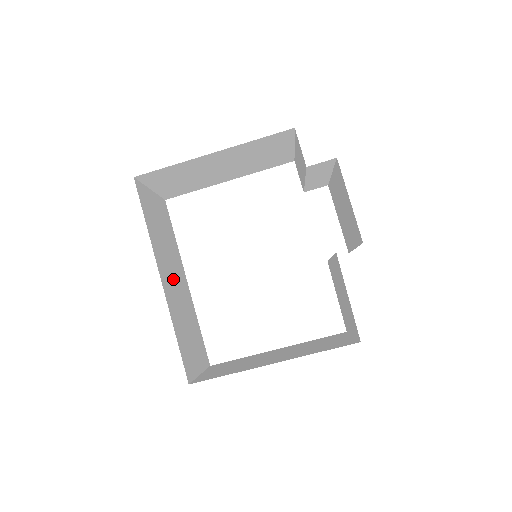
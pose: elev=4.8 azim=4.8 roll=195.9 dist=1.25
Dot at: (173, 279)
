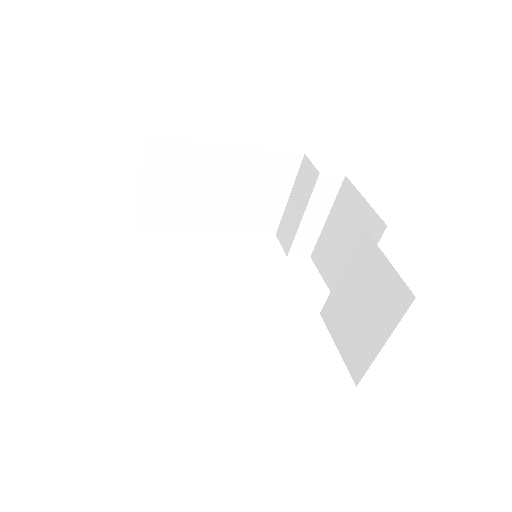
Dot at: occluded
